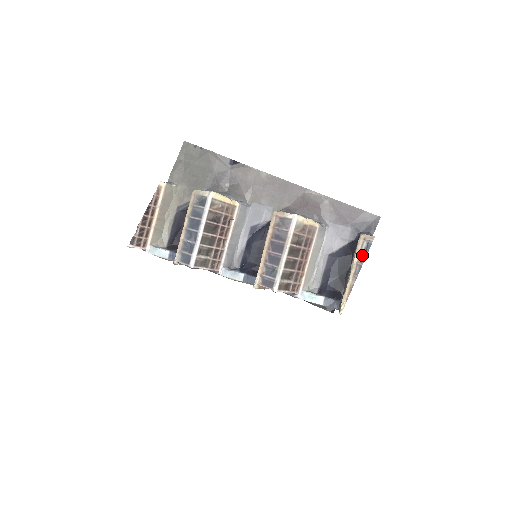
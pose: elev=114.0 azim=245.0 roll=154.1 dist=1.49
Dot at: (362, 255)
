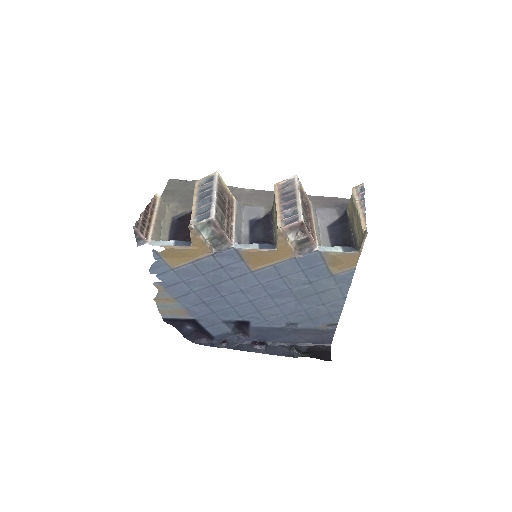
Dot at: (360, 196)
